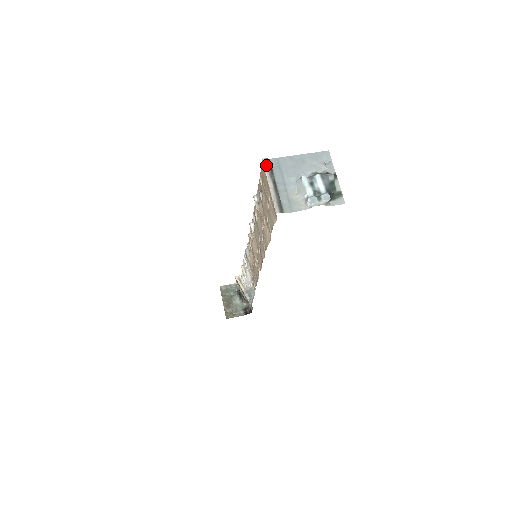
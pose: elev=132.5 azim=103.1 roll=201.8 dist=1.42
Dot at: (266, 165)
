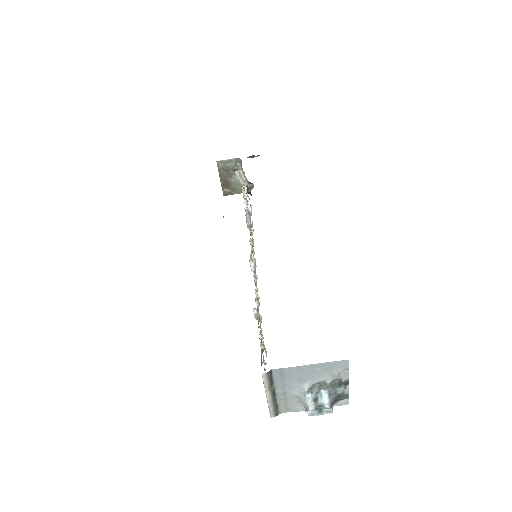
Dot at: (266, 379)
